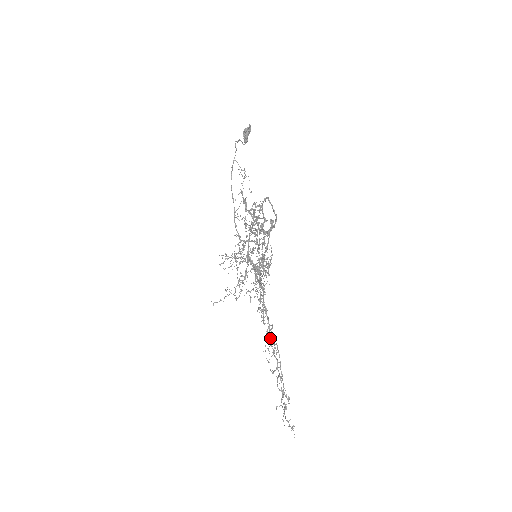
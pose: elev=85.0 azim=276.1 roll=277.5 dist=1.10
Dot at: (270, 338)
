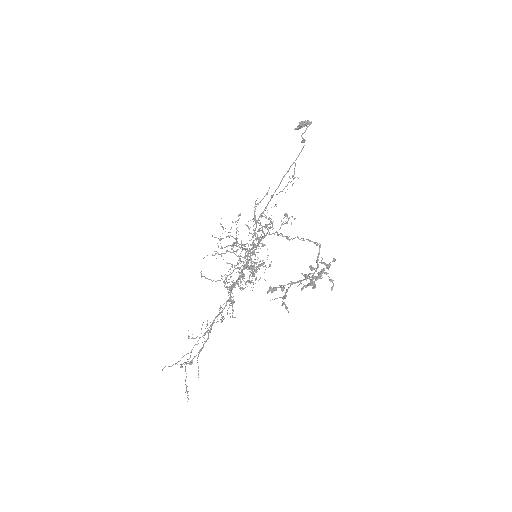
Dot at: (215, 318)
